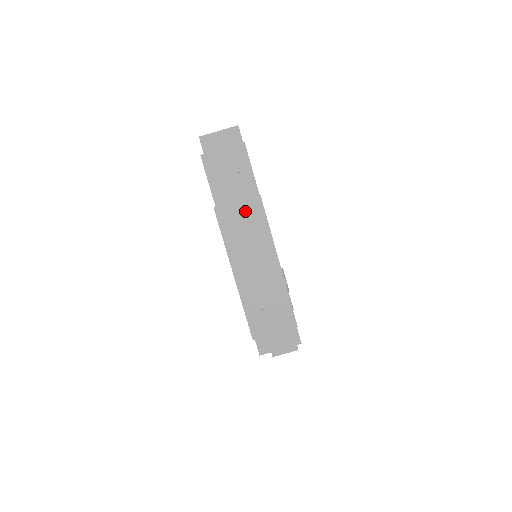
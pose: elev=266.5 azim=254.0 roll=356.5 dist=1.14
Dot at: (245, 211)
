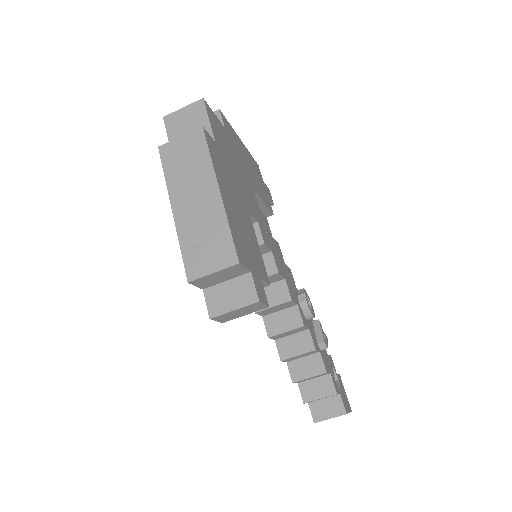
Dot at: (187, 145)
